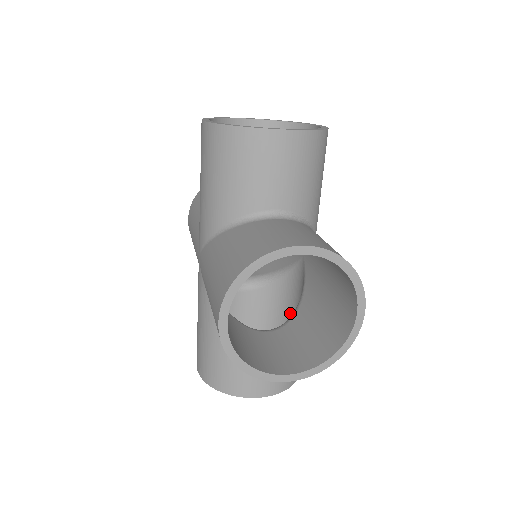
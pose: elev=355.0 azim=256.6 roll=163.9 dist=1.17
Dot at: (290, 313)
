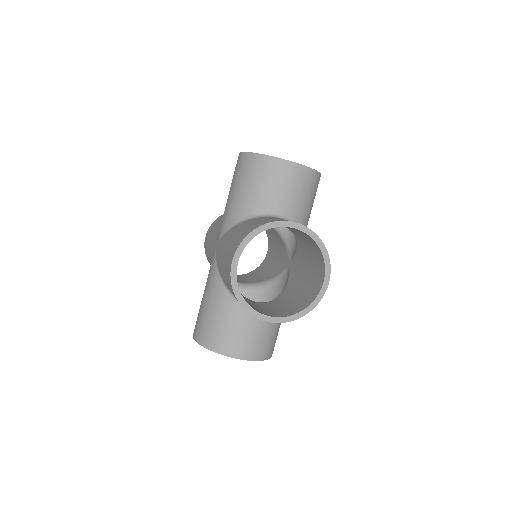
Dot at: occluded
